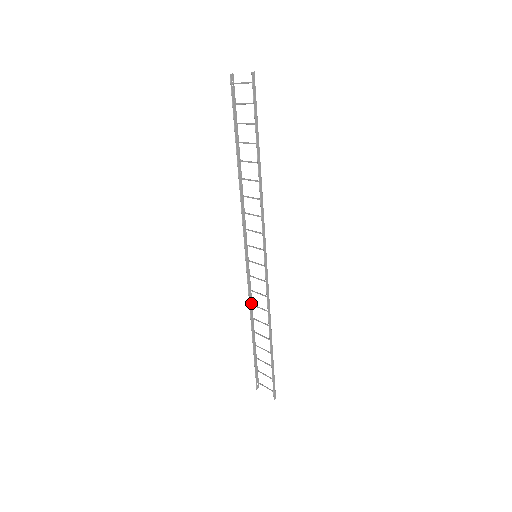
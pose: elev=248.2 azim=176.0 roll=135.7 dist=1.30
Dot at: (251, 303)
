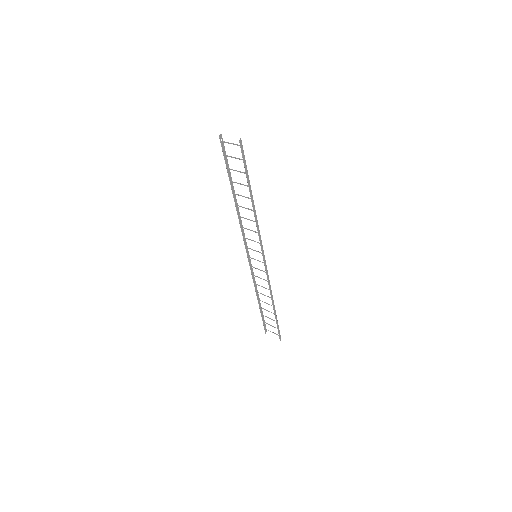
Dot at: (255, 283)
